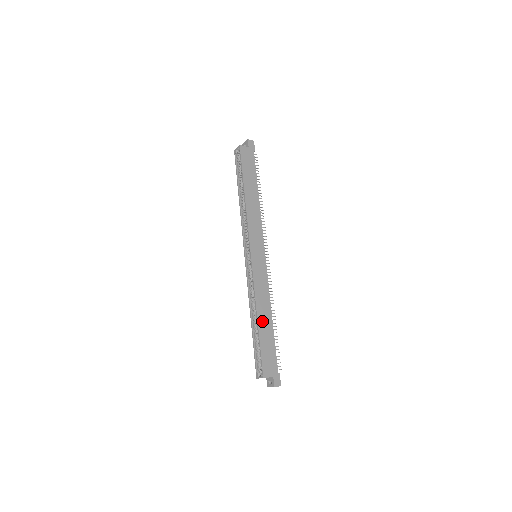
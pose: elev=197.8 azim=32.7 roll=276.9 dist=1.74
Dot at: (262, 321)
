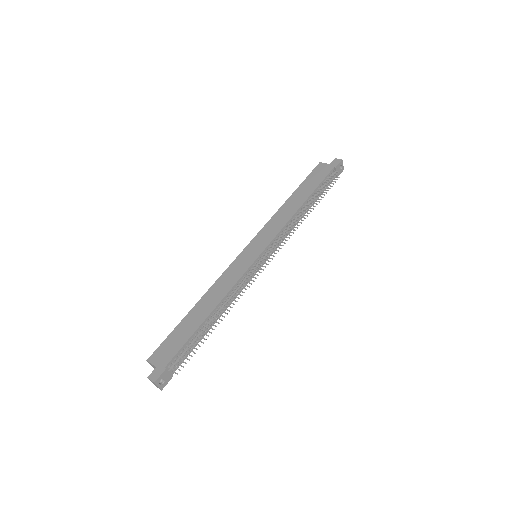
Dot at: (198, 309)
